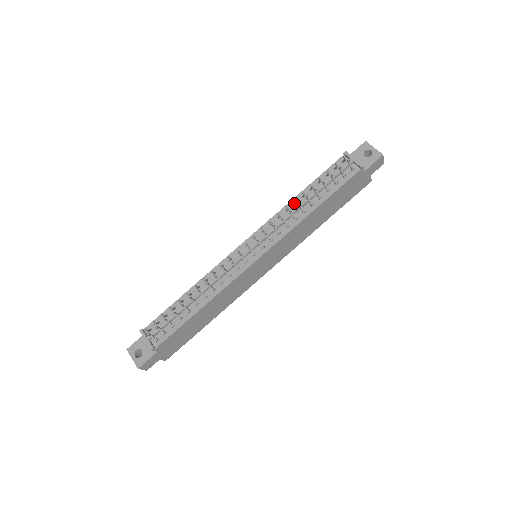
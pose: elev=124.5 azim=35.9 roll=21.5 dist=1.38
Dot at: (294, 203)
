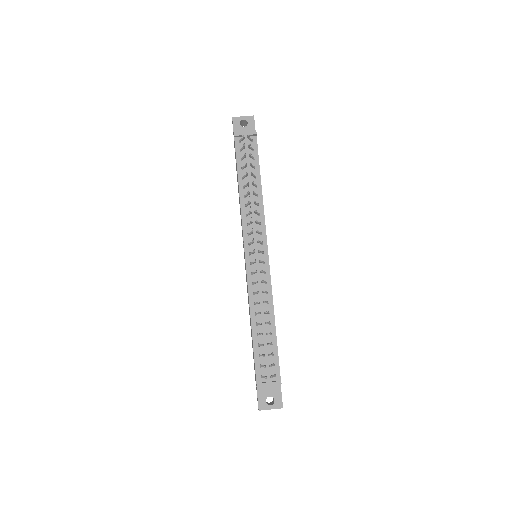
Dot at: (245, 197)
